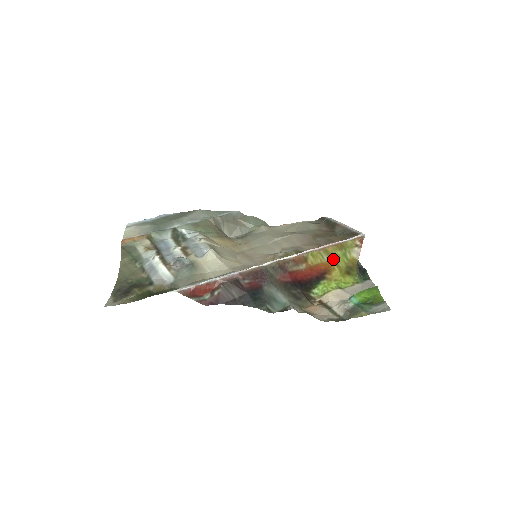
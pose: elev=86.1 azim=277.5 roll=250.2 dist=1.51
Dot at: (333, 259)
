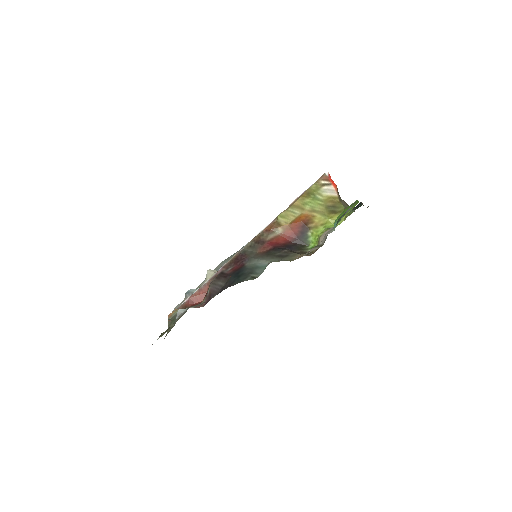
Dot at: (306, 209)
